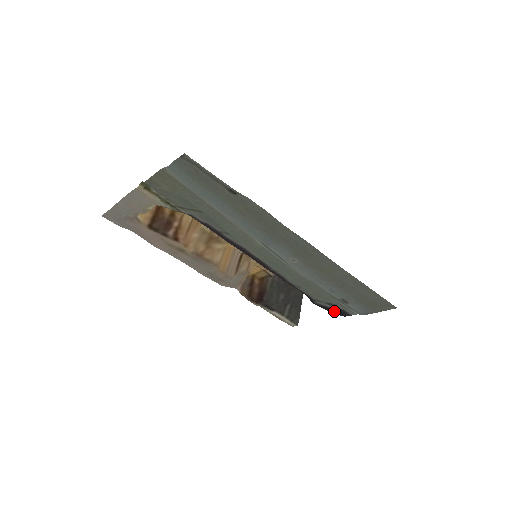
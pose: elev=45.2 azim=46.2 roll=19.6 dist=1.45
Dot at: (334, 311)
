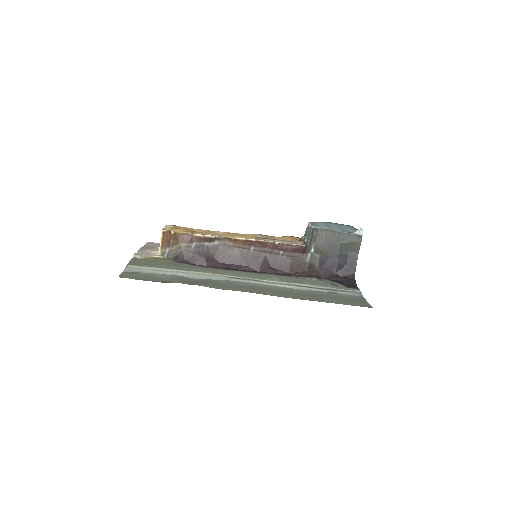
Dot at: (344, 284)
